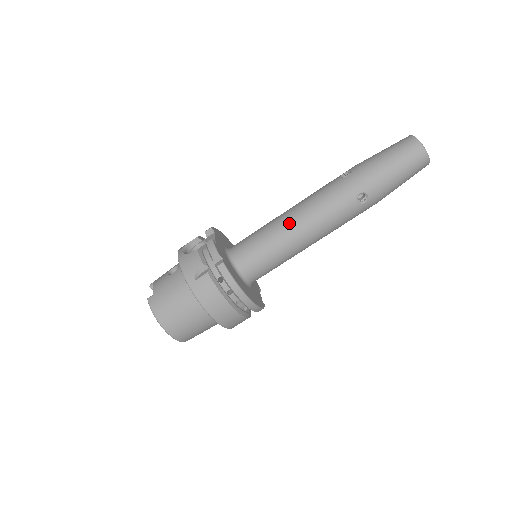
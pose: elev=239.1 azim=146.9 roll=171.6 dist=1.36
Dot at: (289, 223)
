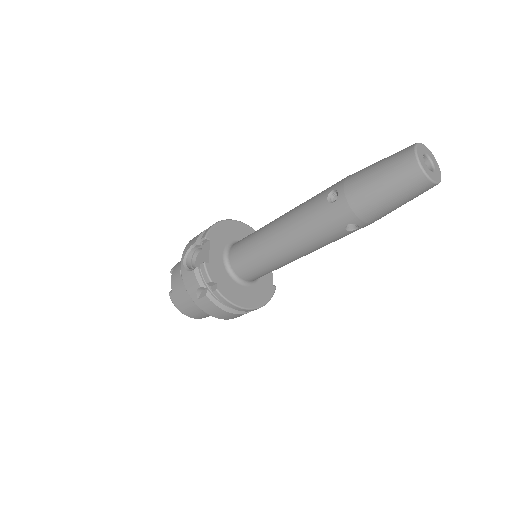
Dot at: (276, 245)
